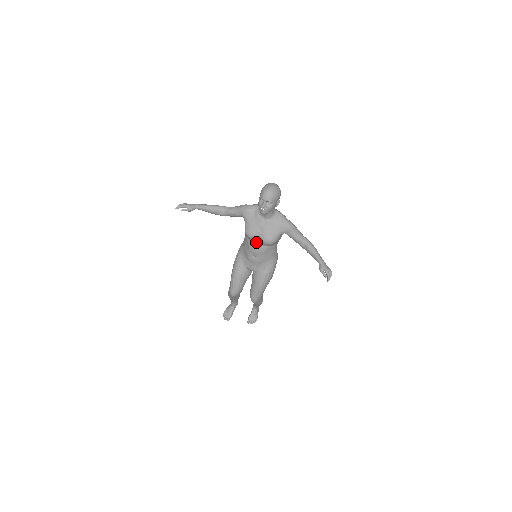
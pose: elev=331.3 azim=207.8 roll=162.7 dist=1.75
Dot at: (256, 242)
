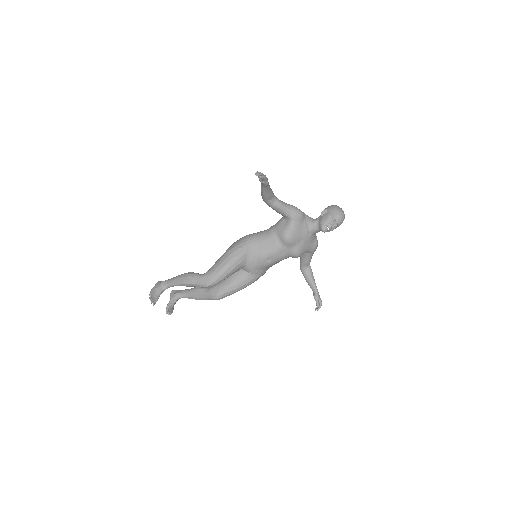
Dot at: (286, 249)
